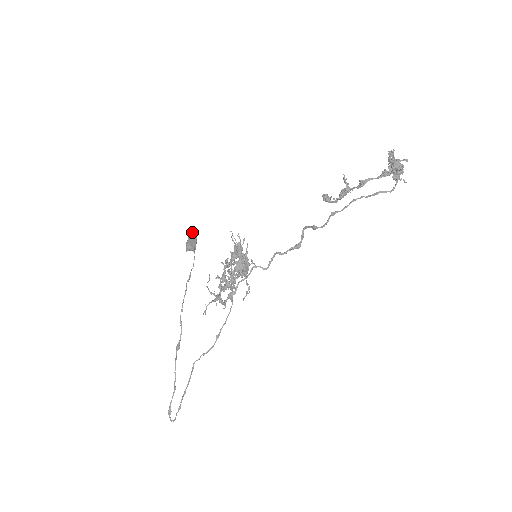
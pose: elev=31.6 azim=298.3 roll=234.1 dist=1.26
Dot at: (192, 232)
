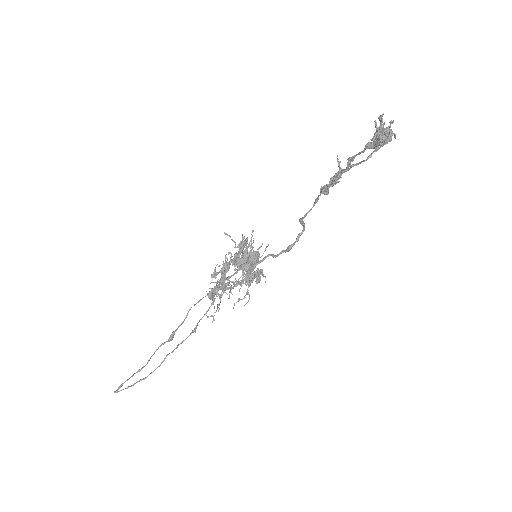
Dot at: occluded
